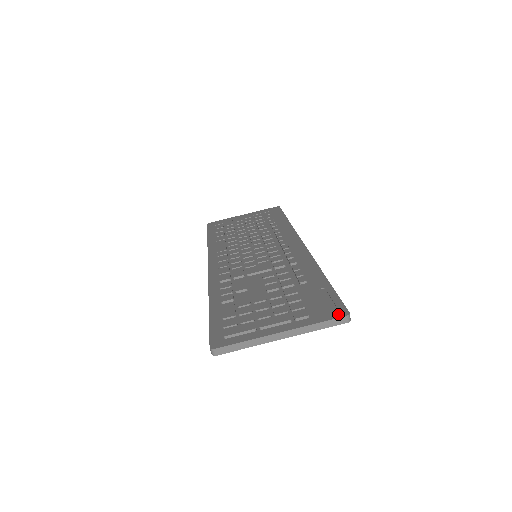
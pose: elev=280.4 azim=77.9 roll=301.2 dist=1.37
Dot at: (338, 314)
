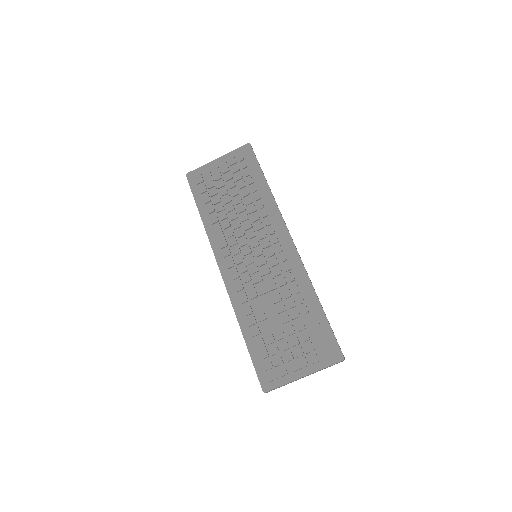
Dot at: (337, 359)
